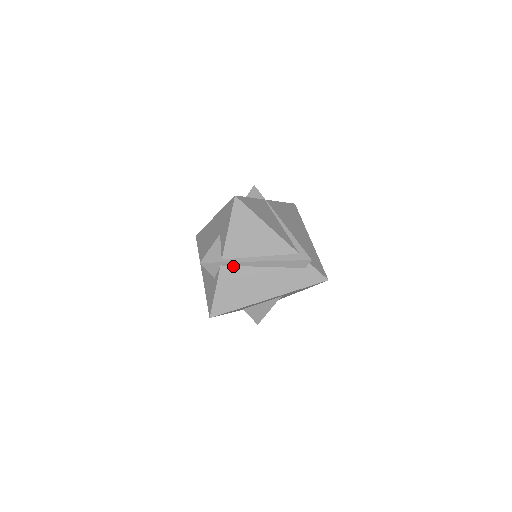
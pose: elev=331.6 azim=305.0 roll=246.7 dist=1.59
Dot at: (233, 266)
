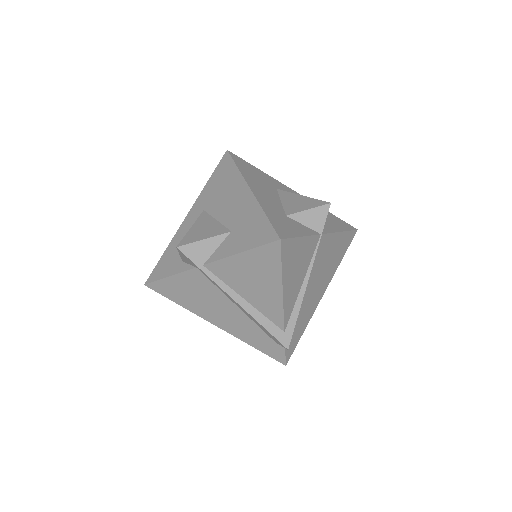
Dot at: (209, 279)
